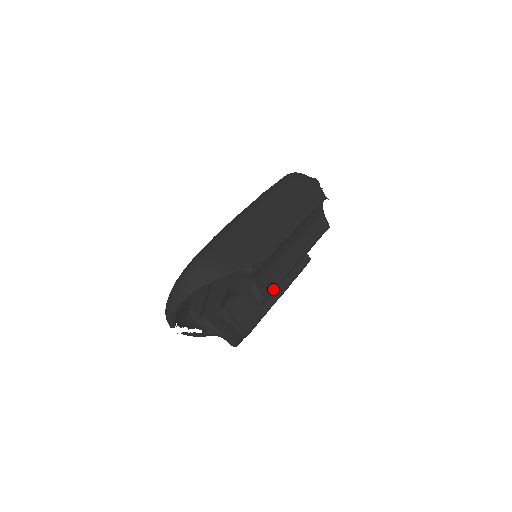
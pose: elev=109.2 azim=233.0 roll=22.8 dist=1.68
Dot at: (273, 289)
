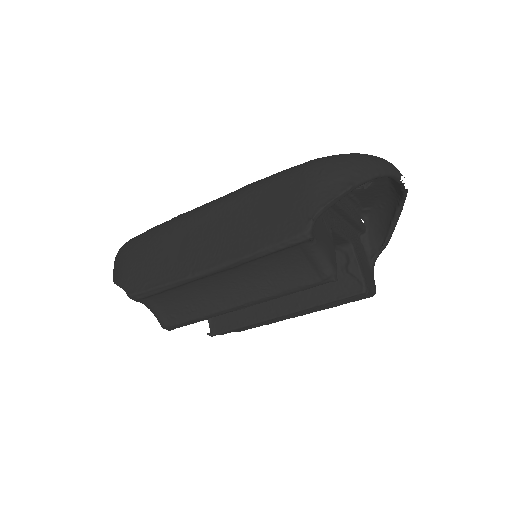
Dot at: (183, 322)
